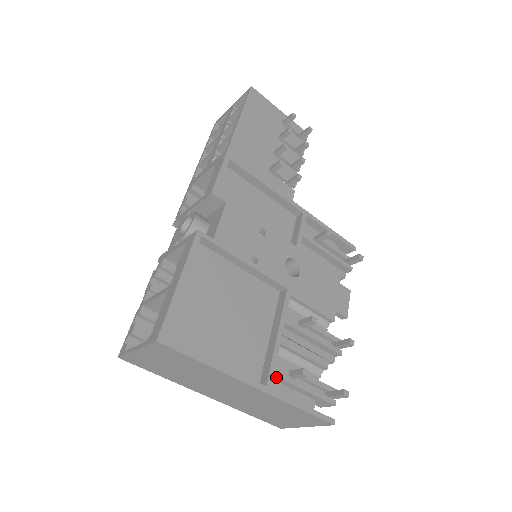
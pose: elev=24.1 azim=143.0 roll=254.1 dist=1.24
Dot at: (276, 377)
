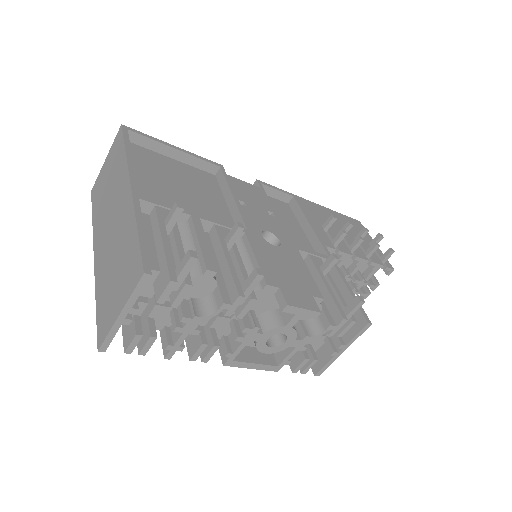
Dot at: (155, 212)
